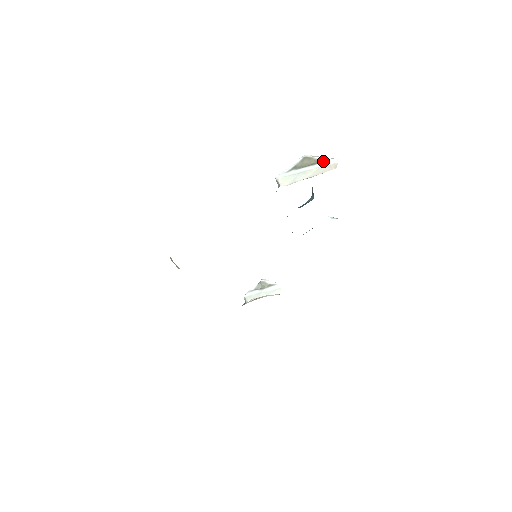
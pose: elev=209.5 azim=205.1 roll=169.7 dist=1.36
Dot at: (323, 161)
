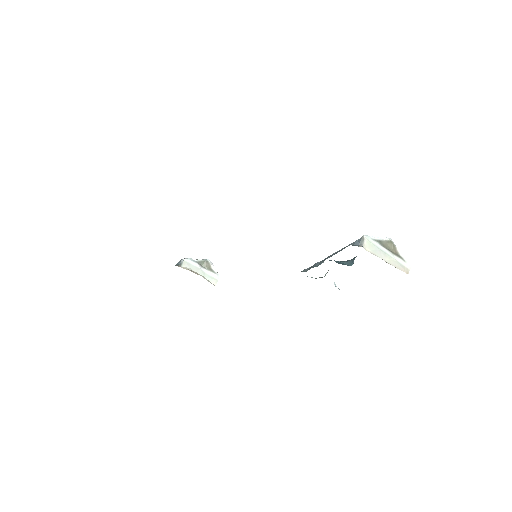
Dot at: (401, 258)
